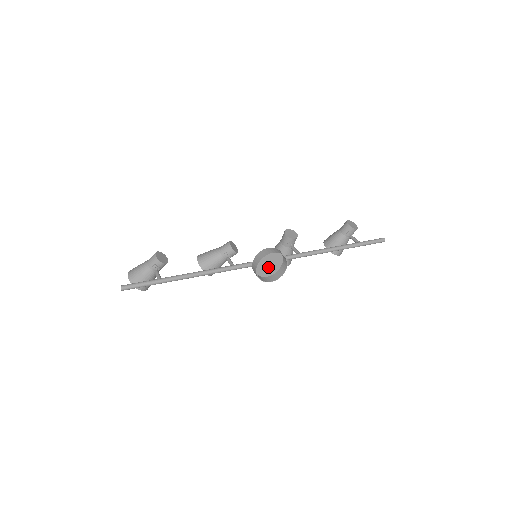
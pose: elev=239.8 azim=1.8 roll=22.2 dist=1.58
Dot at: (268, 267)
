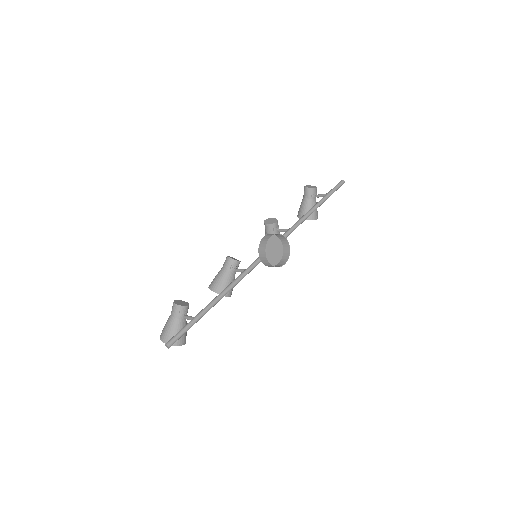
Dot at: (274, 254)
